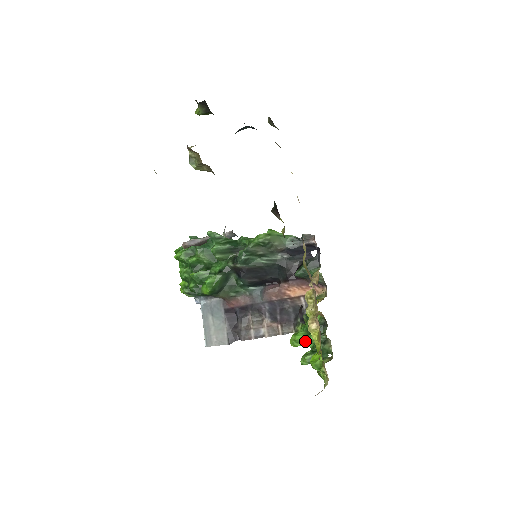
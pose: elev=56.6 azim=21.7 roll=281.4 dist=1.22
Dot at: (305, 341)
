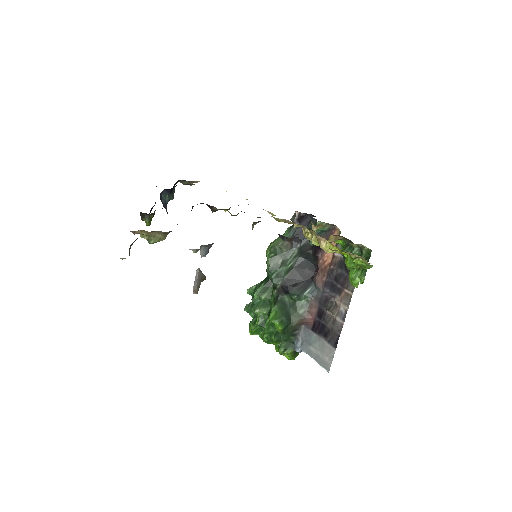
Dot at: (358, 271)
